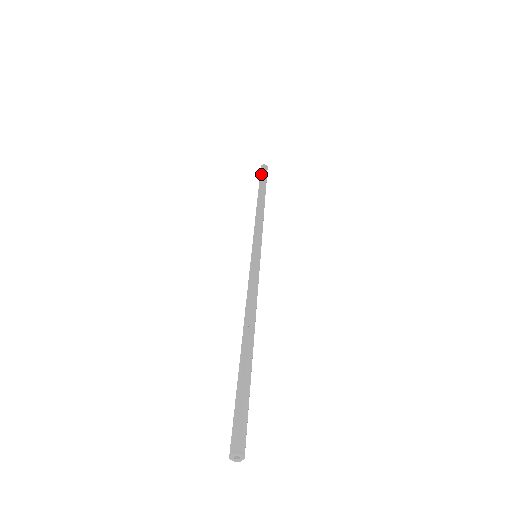
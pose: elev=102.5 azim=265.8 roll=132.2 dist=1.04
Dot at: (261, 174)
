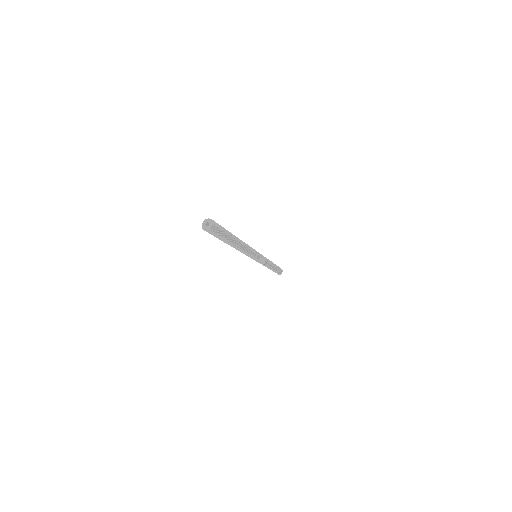
Dot at: occluded
